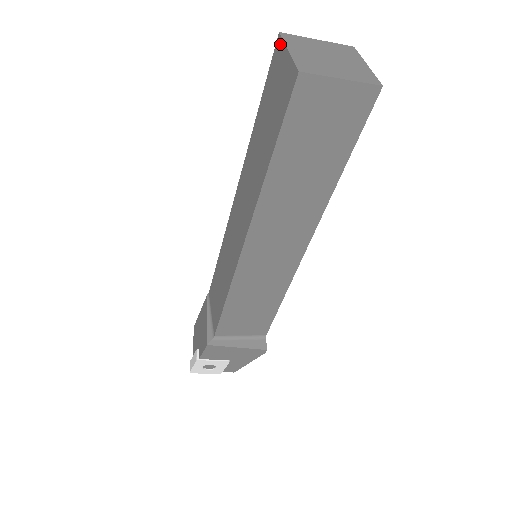
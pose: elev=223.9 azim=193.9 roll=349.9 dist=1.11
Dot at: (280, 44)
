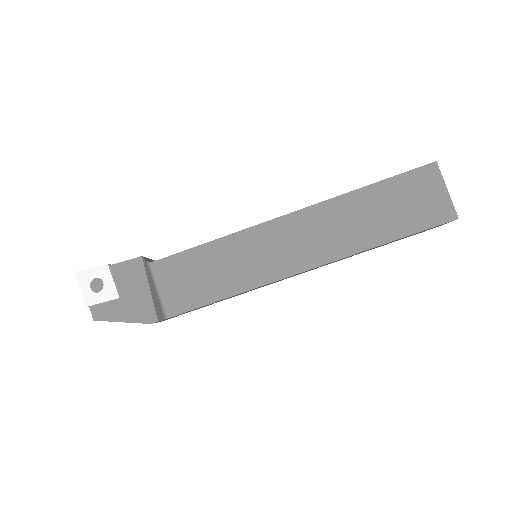
Dot at: occluded
